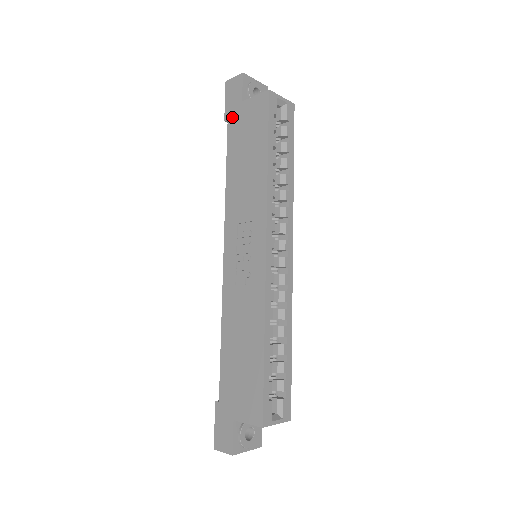
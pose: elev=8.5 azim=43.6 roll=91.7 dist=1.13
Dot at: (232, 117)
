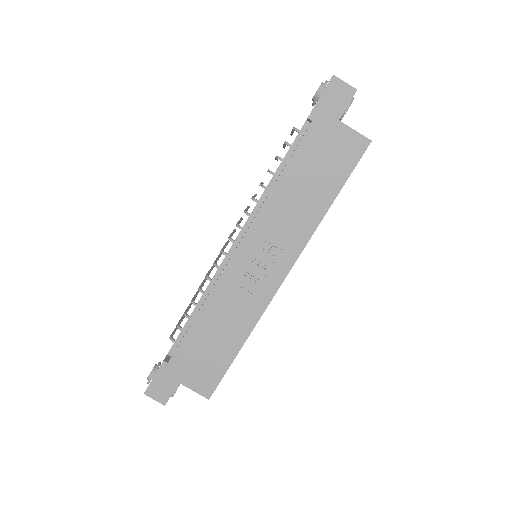
Dot at: (319, 124)
